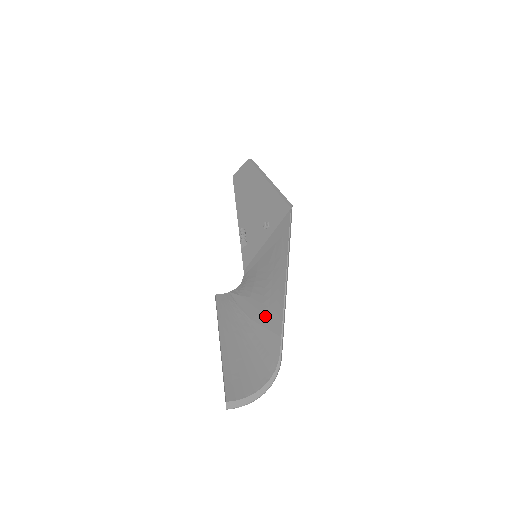
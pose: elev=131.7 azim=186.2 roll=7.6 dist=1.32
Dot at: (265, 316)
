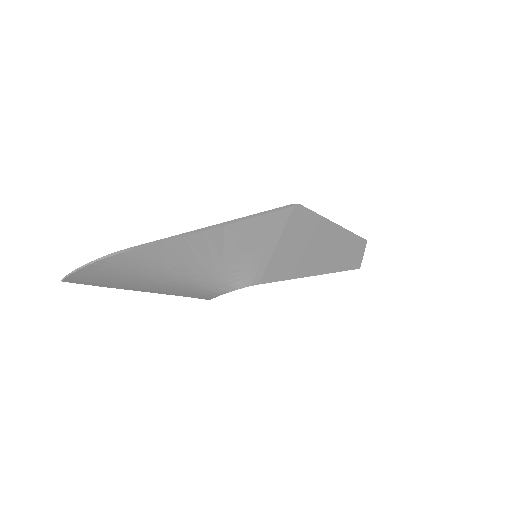
Dot at: (183, 256)
